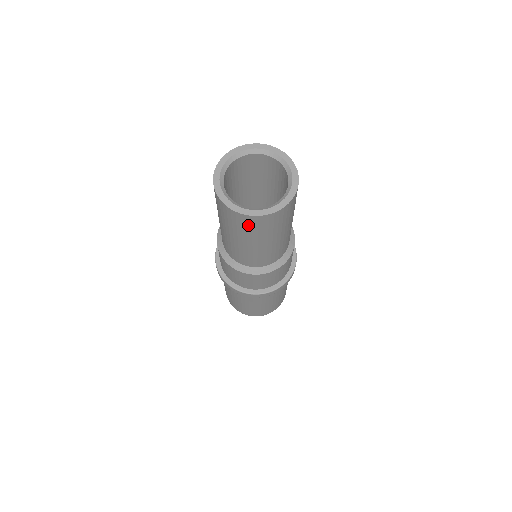
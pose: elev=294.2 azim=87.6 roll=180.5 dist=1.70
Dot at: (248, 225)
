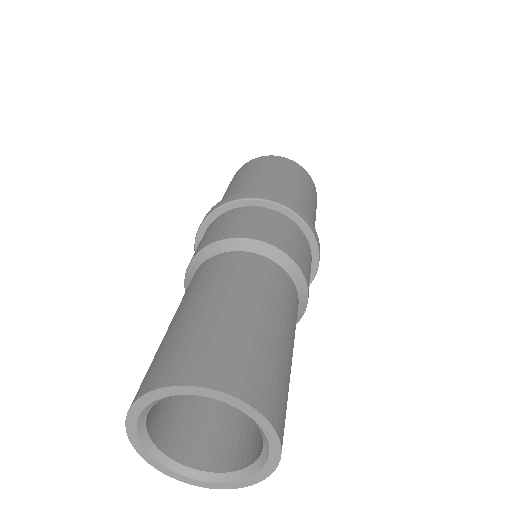
Dot at: occluded
